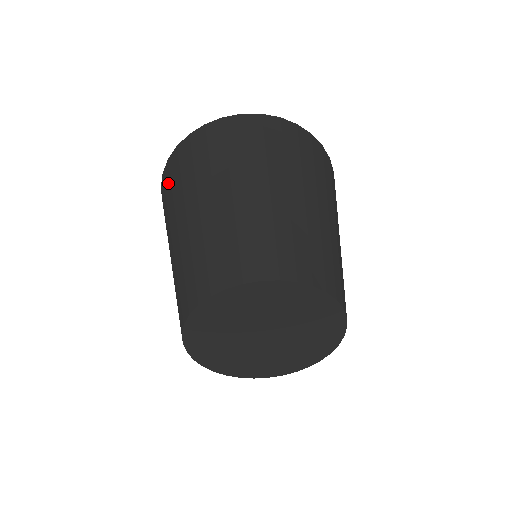
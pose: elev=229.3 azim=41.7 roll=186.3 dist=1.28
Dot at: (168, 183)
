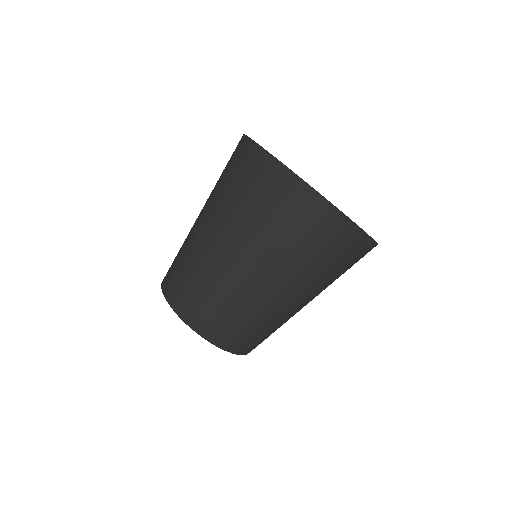
Dot at: occluded
